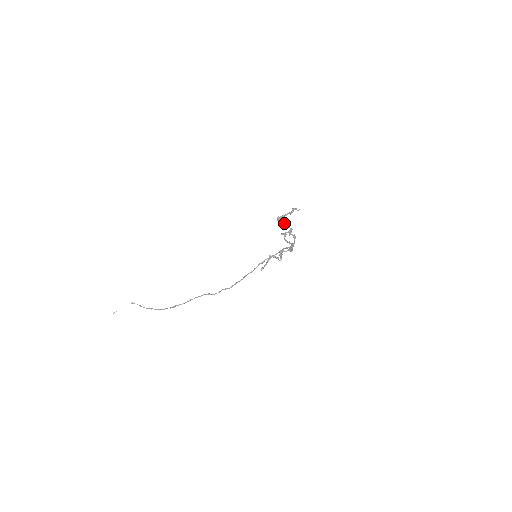
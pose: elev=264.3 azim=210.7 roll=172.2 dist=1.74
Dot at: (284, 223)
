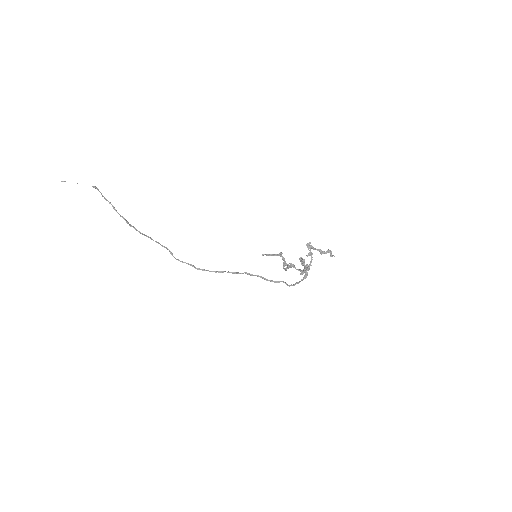
Dot at: (310, 253)
